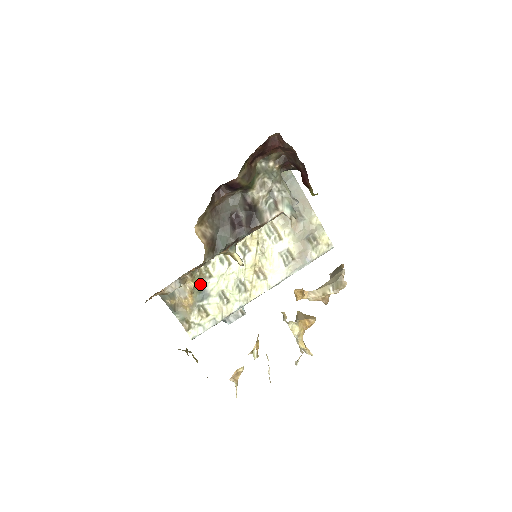
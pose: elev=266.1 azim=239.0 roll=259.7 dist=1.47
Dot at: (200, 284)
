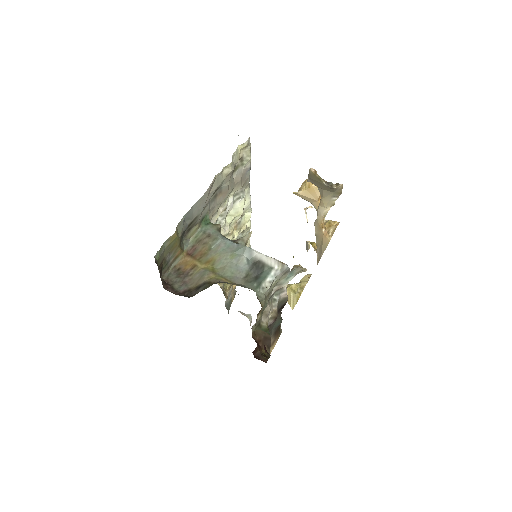
Dot at: occluded
